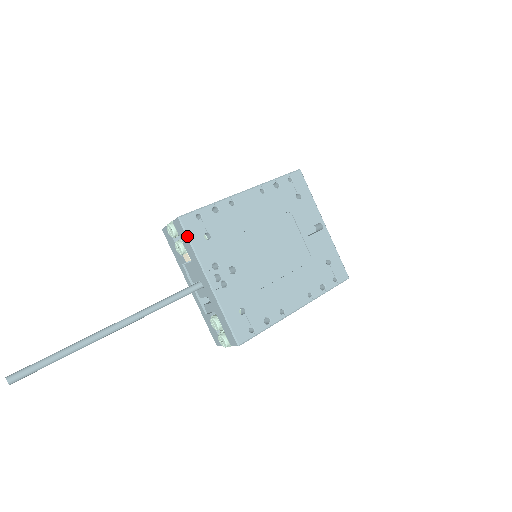
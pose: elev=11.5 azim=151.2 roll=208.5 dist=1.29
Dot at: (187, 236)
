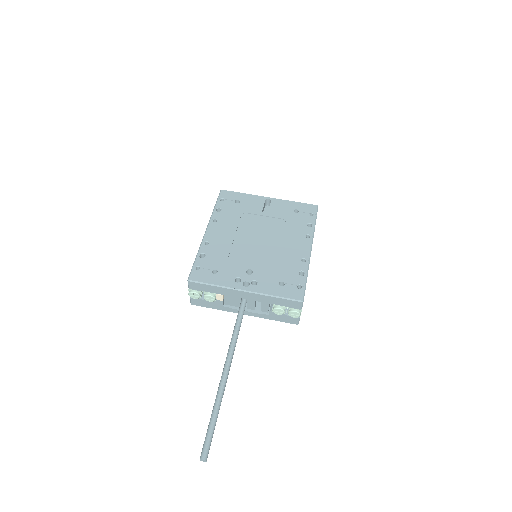
Dot at: (204, 284)
